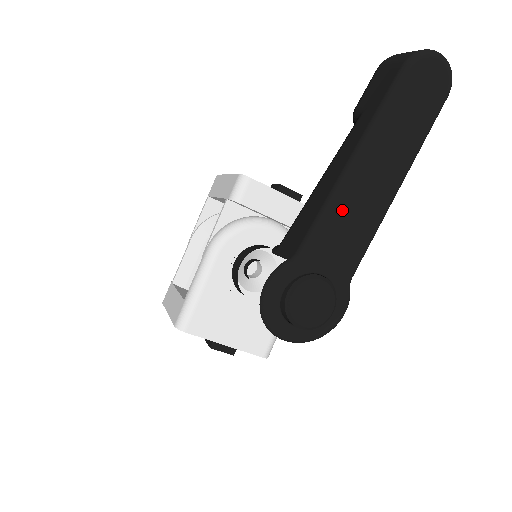
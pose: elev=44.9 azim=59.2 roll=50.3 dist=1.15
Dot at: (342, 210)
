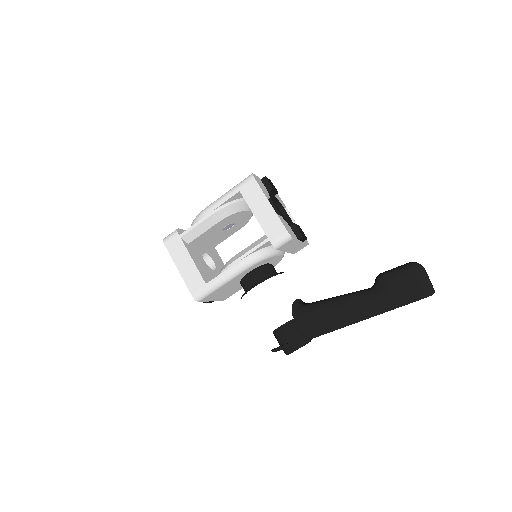
Dot at: occluded
